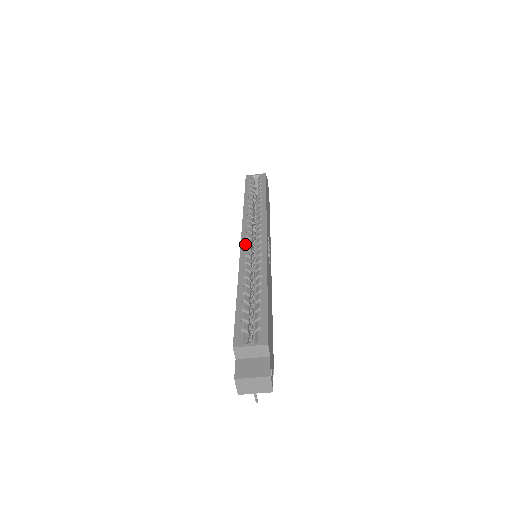
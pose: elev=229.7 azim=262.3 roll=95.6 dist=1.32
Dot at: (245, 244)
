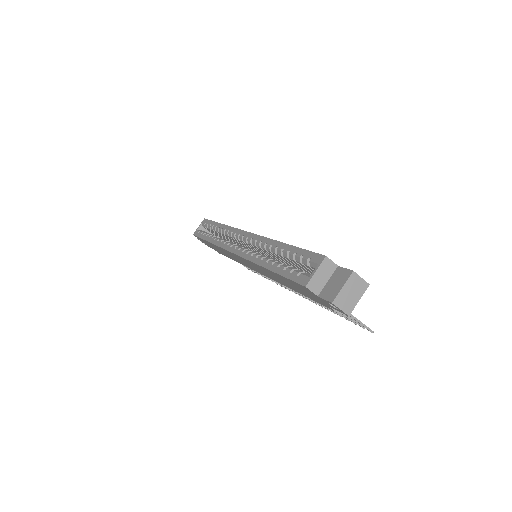
Dot at: (239, 251)
